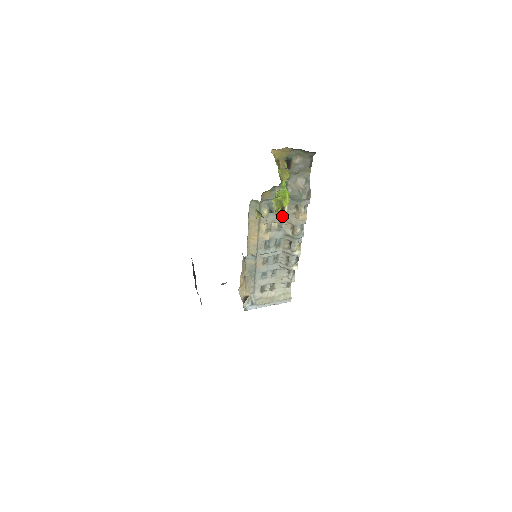
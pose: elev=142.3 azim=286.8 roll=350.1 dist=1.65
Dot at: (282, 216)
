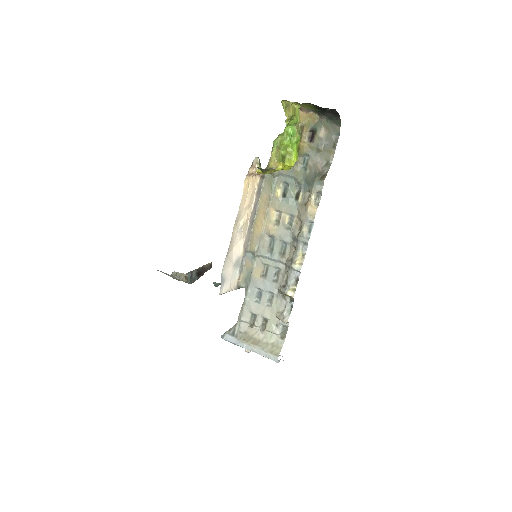
Dot at: (294, 207)
